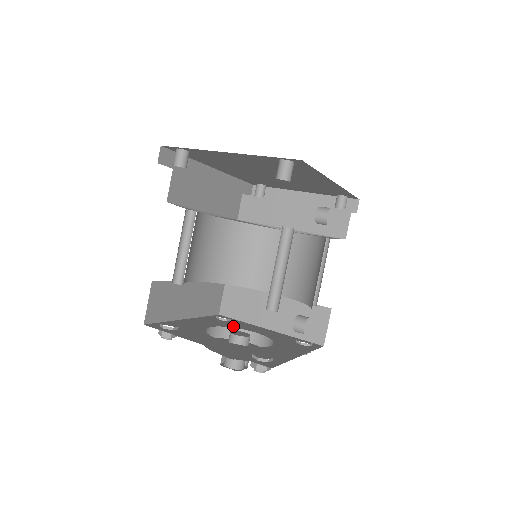
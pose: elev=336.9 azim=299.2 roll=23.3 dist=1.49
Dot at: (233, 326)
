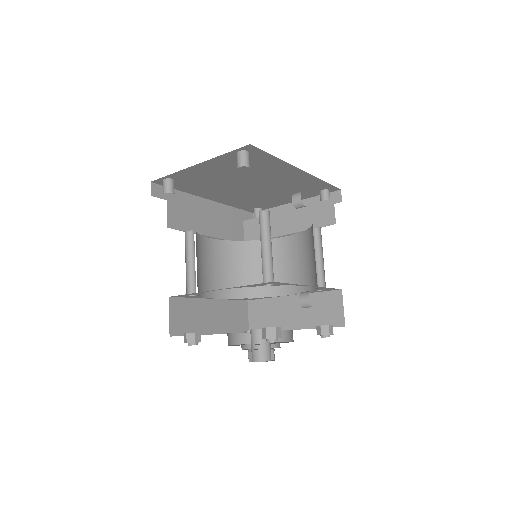
Dot at: occluded
